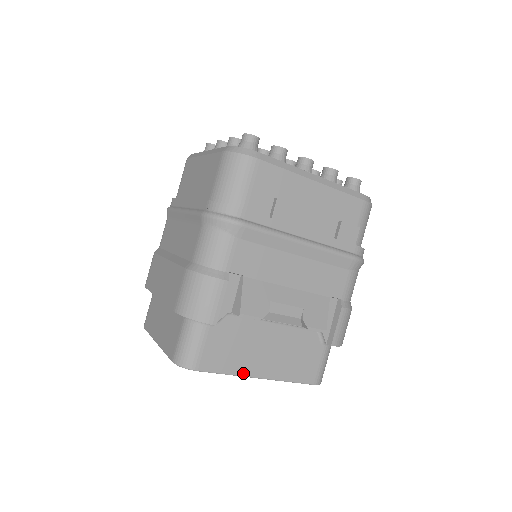
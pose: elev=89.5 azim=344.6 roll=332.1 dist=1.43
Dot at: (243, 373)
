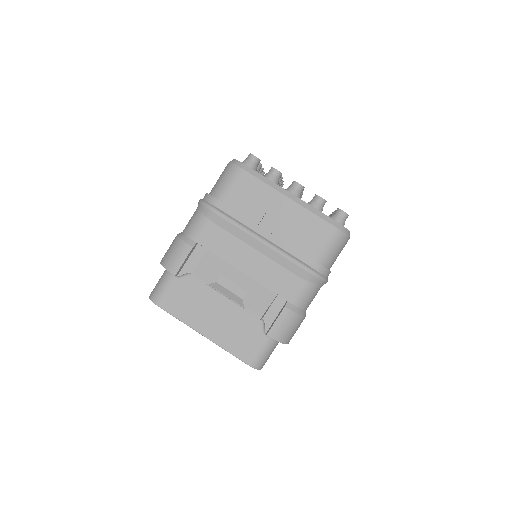
Dot at: (190, 324)
